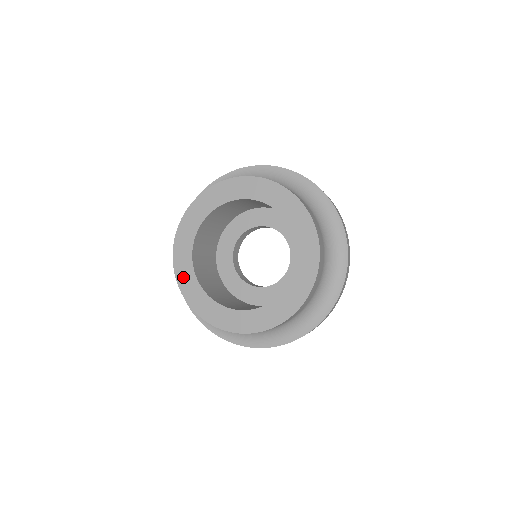
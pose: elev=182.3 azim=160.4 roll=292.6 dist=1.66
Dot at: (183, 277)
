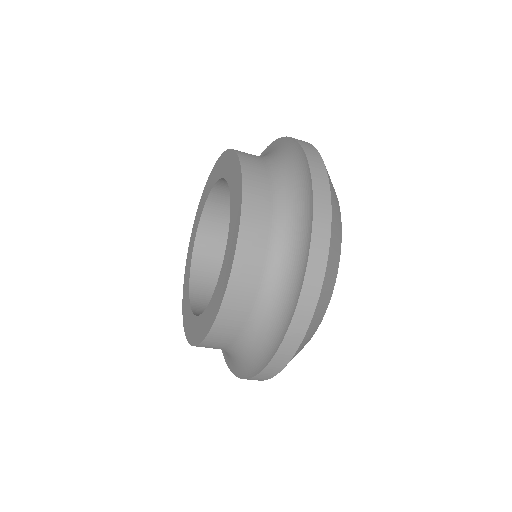
Dot at: (191, 243)
